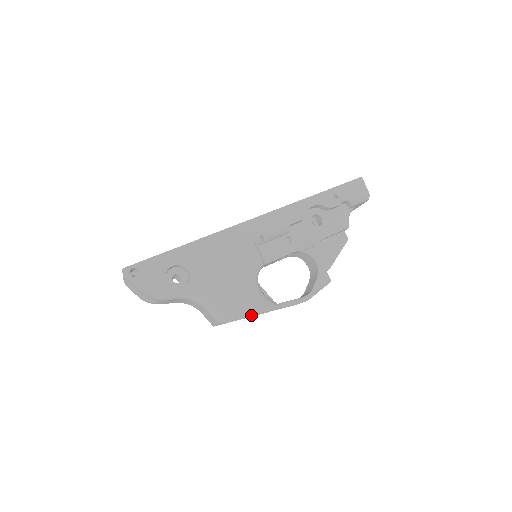
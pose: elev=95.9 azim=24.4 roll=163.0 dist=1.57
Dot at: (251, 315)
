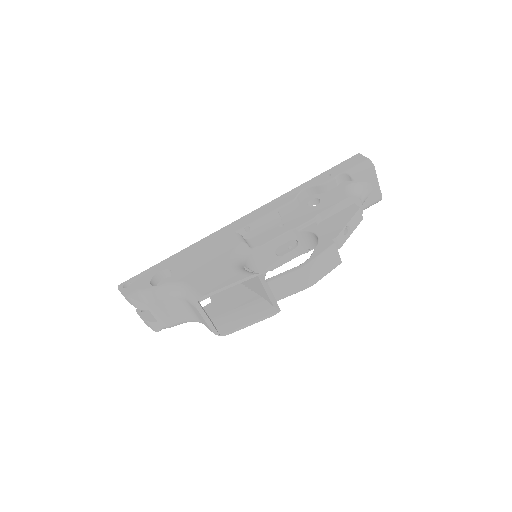
Dot at: (225, 286)
